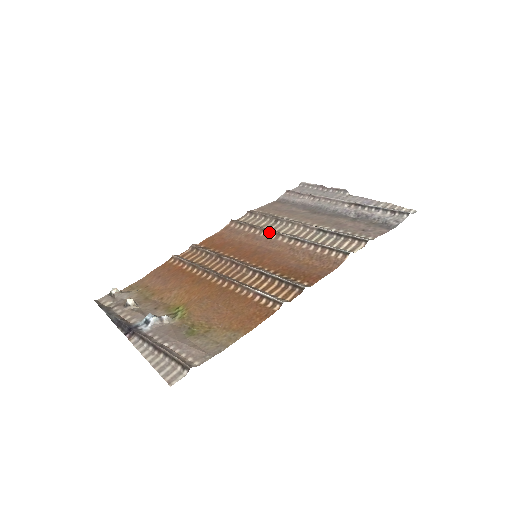
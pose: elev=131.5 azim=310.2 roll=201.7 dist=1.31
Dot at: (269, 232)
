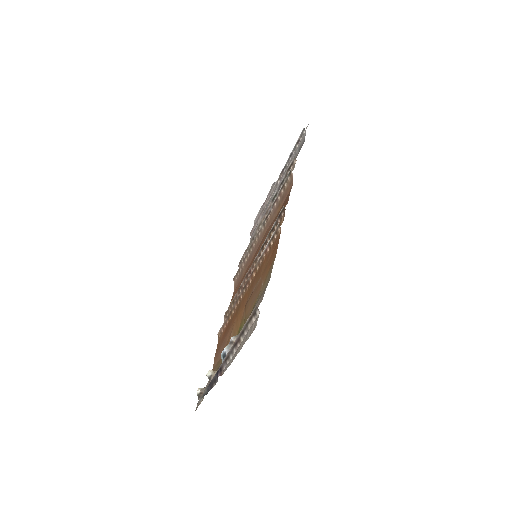
Dot at: (253, 244)
